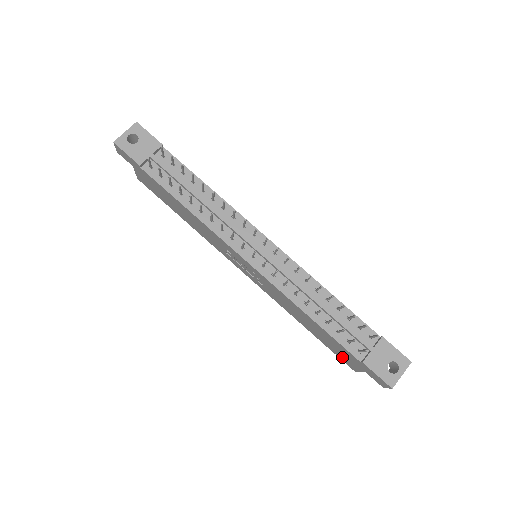
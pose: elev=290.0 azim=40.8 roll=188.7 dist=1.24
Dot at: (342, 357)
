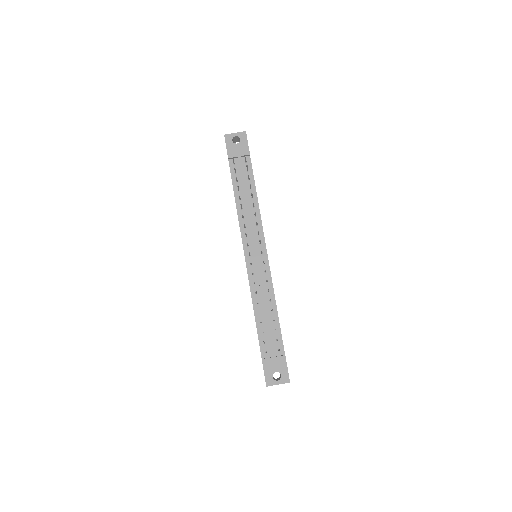
Dot at: occluded
